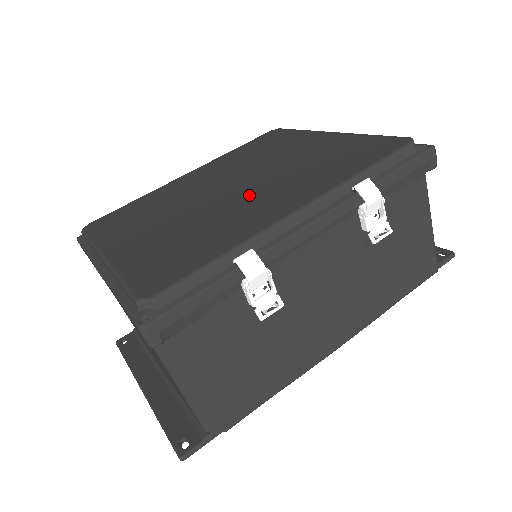
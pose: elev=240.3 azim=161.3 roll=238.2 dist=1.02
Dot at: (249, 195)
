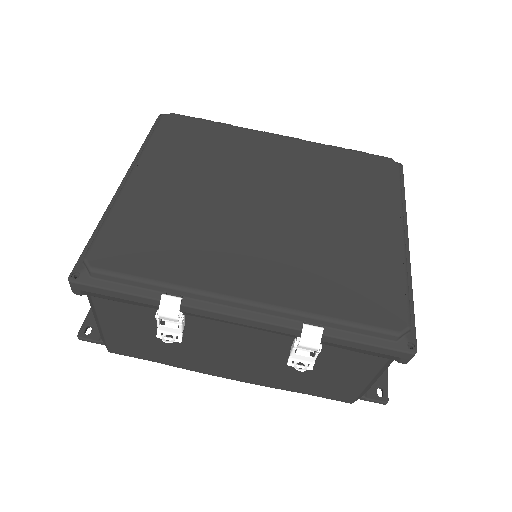
Dot at: (258, 234)
